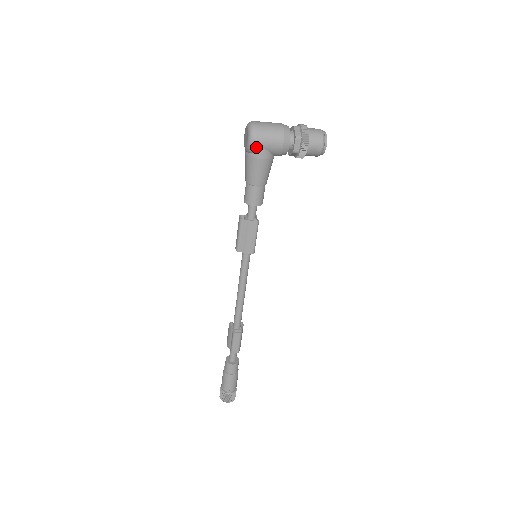
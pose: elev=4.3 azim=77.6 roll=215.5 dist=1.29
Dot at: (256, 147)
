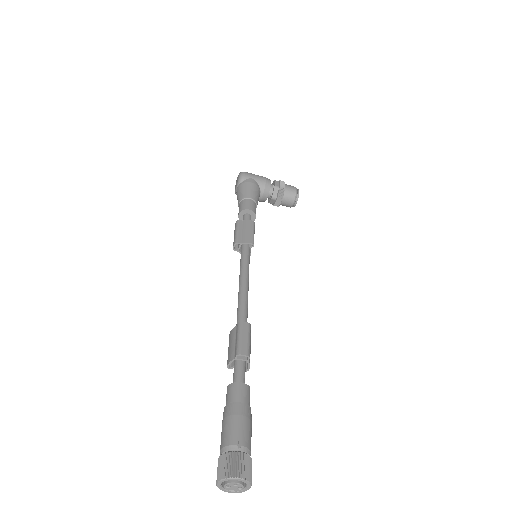
Dot at: (246, 176)
